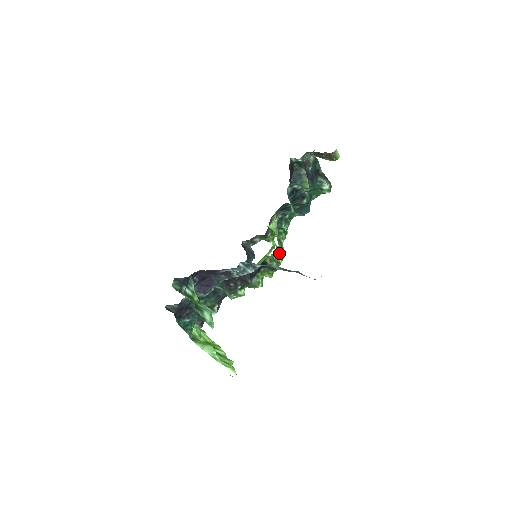
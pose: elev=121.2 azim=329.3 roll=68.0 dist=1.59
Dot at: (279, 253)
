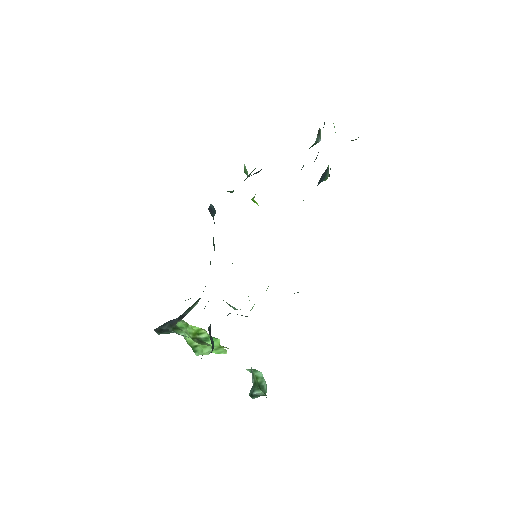
Dot at: occluded
